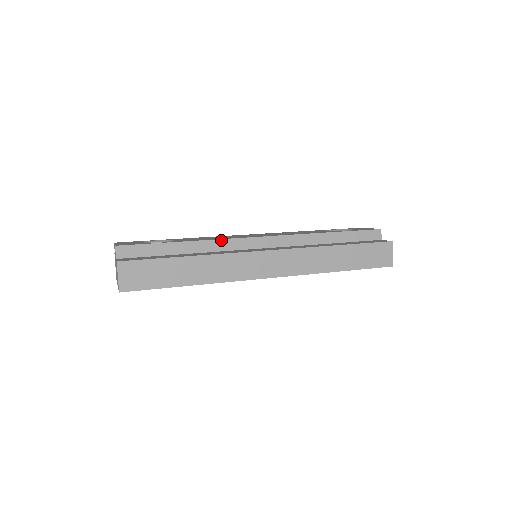
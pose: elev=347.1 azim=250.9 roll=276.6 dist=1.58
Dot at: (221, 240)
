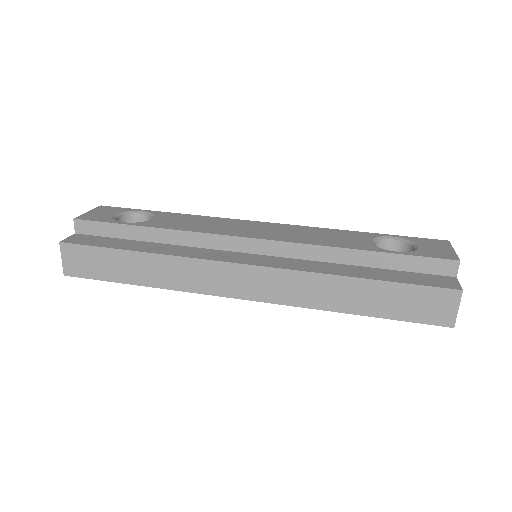
Dot at: (195, 233)
